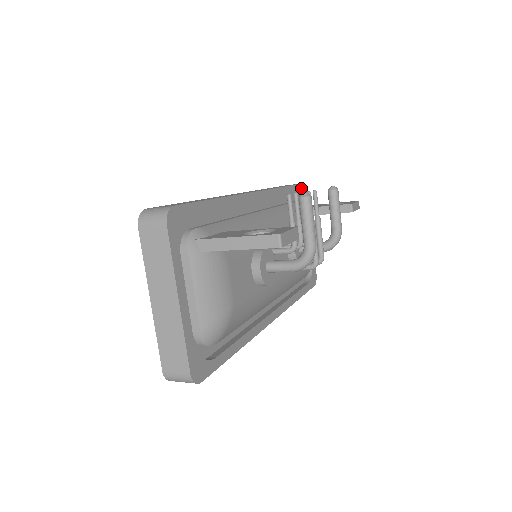
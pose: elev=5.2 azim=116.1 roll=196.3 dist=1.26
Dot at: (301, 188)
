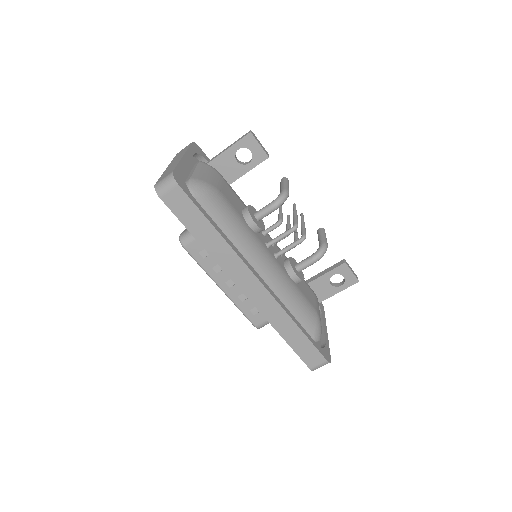
Dot at: occluded
